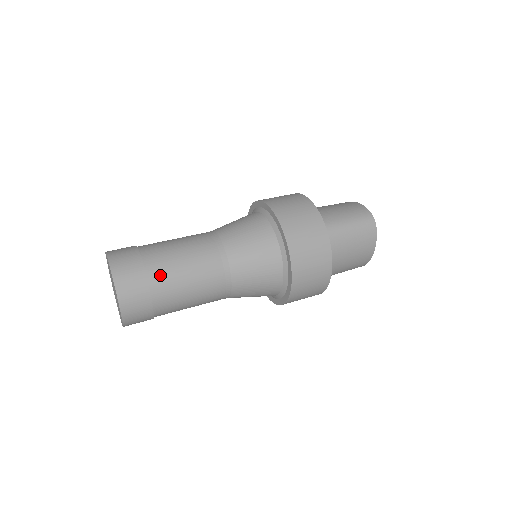
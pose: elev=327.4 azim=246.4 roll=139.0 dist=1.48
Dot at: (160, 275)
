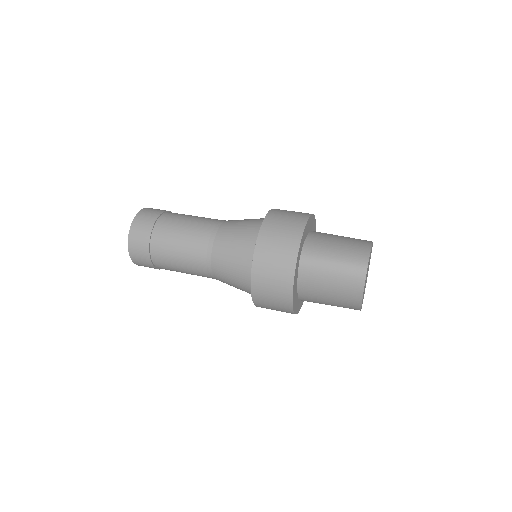
Dot at: (160, 240)
